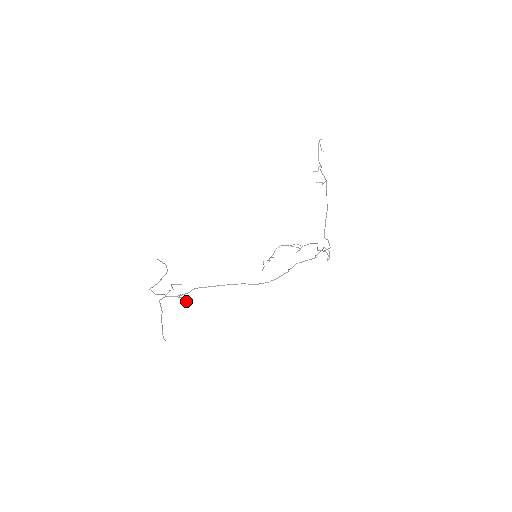
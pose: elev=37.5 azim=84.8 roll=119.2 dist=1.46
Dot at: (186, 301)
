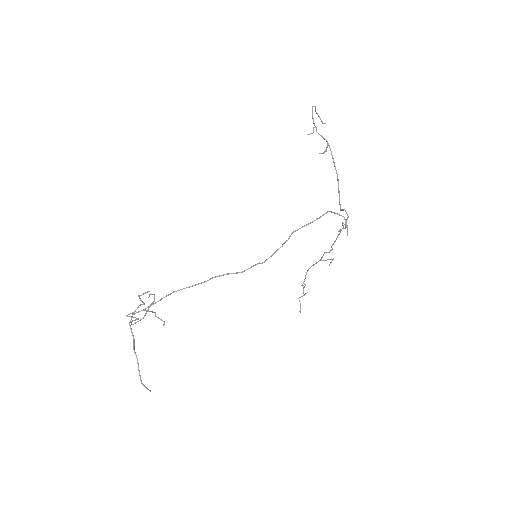
Dot at: (164, 322)
